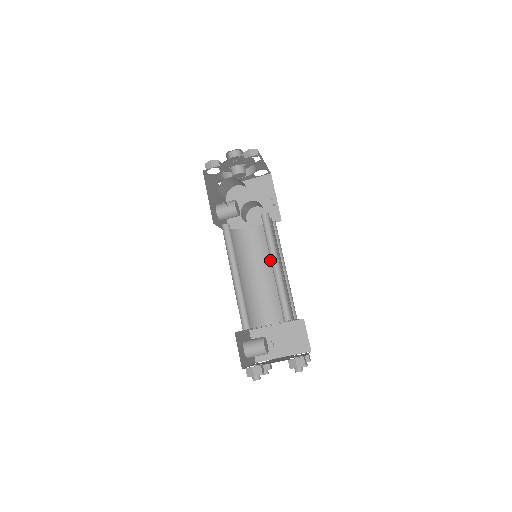
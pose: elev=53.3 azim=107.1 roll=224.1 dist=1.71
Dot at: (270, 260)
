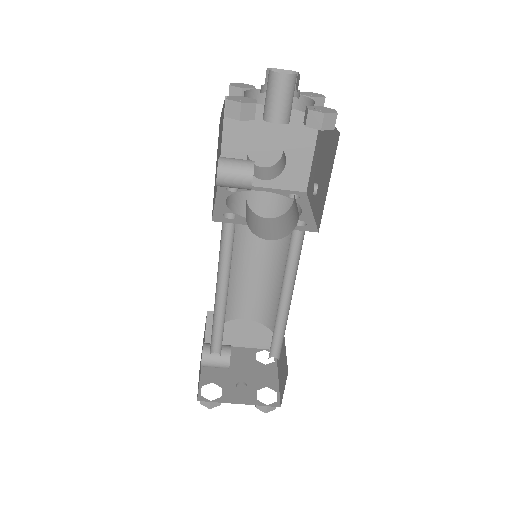
Dot at: (269, 247)
